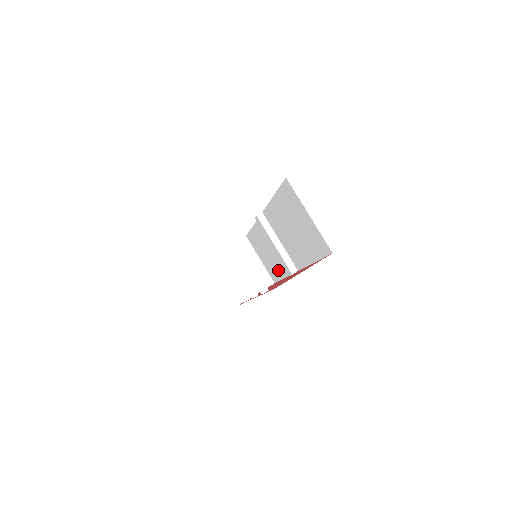
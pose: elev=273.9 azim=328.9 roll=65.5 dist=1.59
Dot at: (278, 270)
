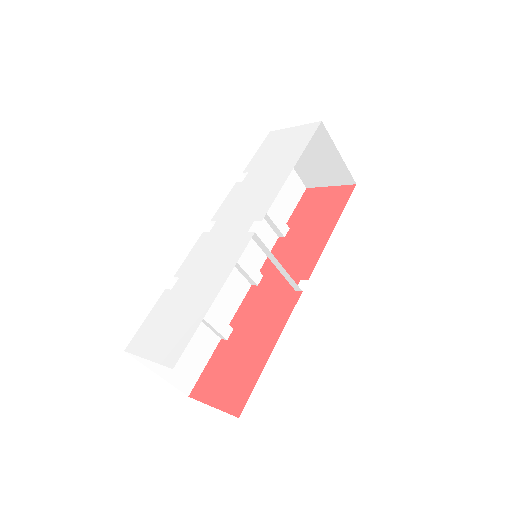
Dot at: occluded
